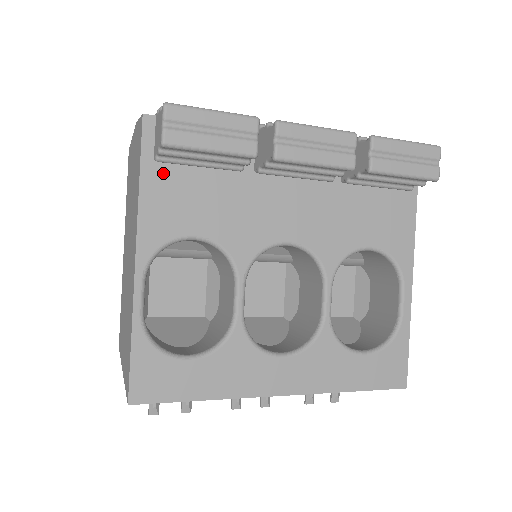
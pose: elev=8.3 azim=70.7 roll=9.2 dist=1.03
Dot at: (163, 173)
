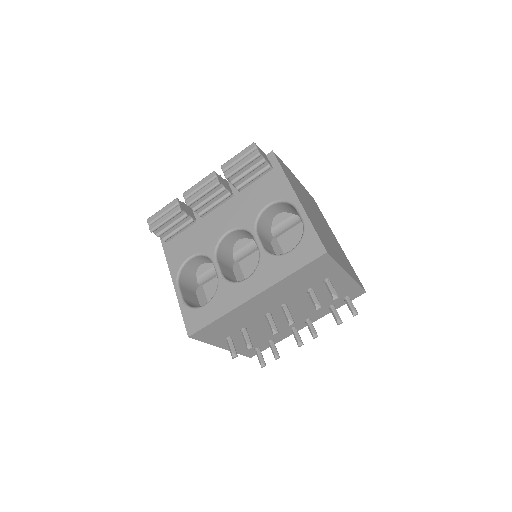
Dot at: (171, 244)
